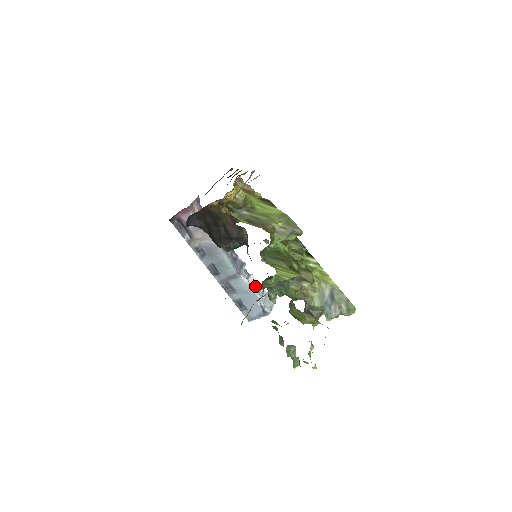
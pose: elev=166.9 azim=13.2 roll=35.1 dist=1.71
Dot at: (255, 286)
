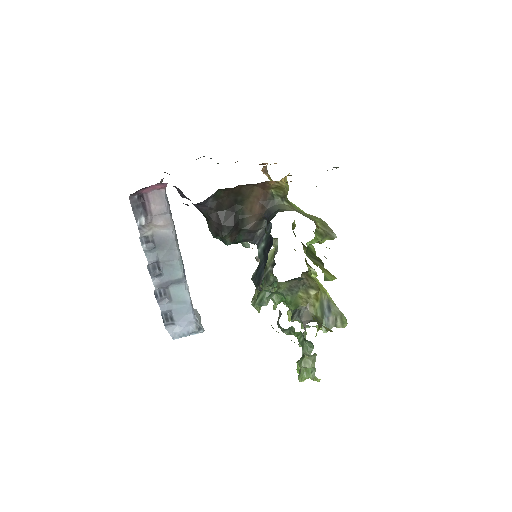
Dot at: occluded
